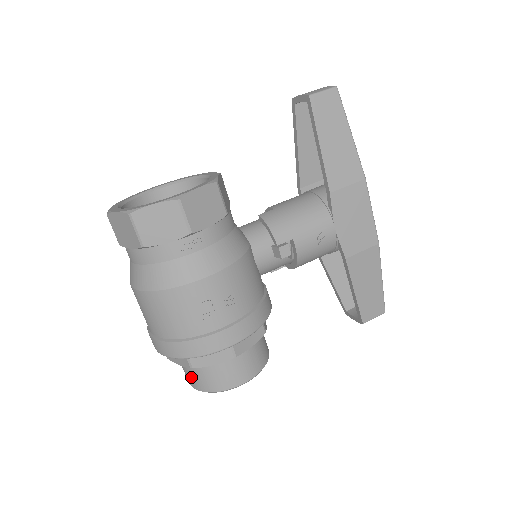
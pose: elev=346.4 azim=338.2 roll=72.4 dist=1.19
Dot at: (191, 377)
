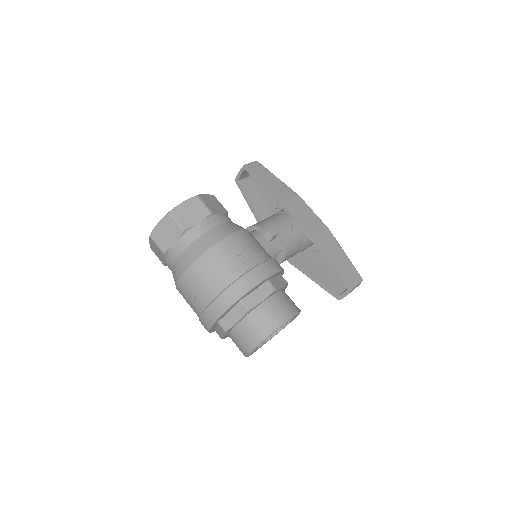
Dot at: (250, 334)
